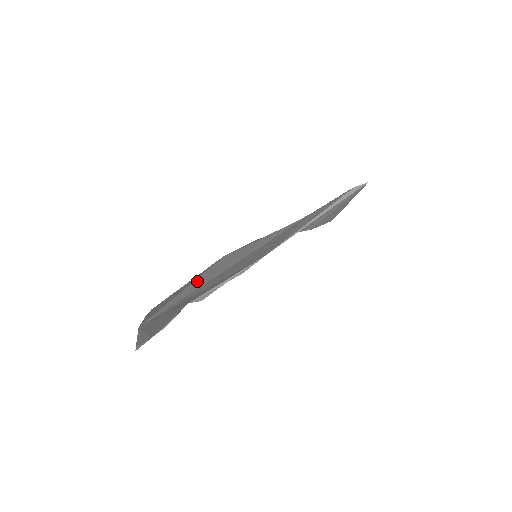
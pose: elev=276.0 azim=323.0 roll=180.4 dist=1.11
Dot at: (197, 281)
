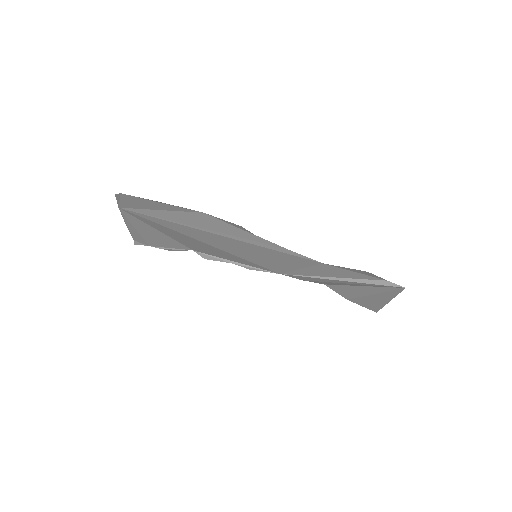
Dot at: (177, 215)
